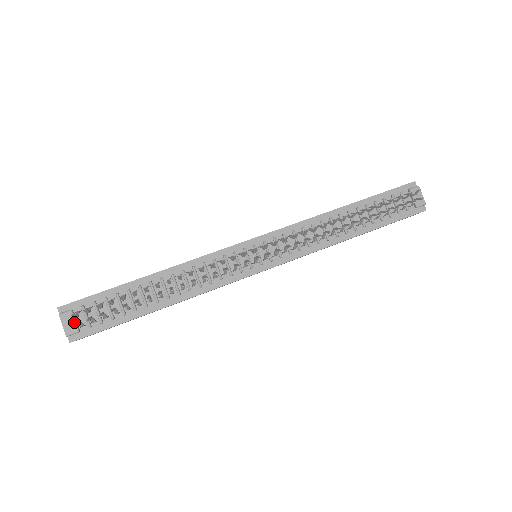
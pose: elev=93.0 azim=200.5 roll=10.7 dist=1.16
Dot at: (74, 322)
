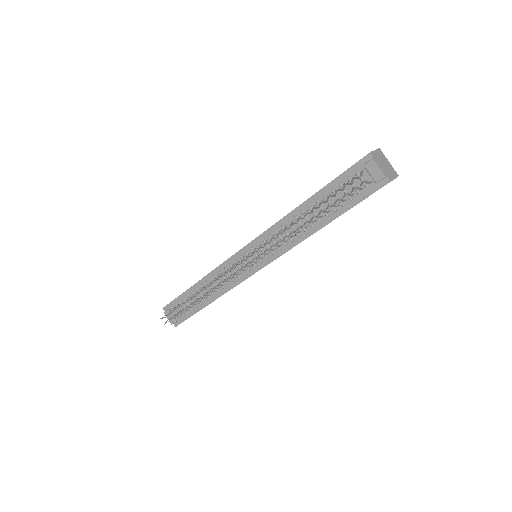
Dot at: (171, 316)
